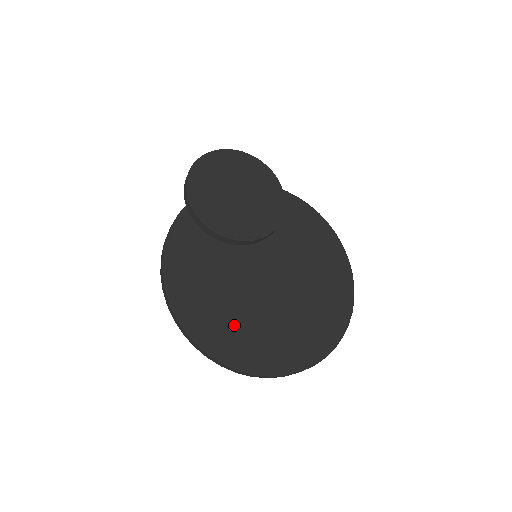
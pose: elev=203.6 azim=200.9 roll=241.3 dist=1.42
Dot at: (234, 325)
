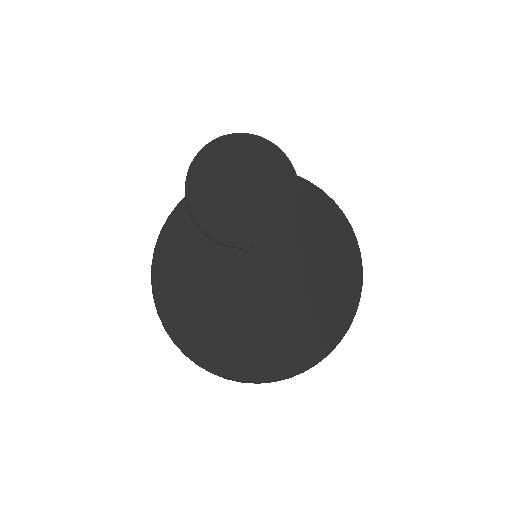
Dot at: (215, 328)
